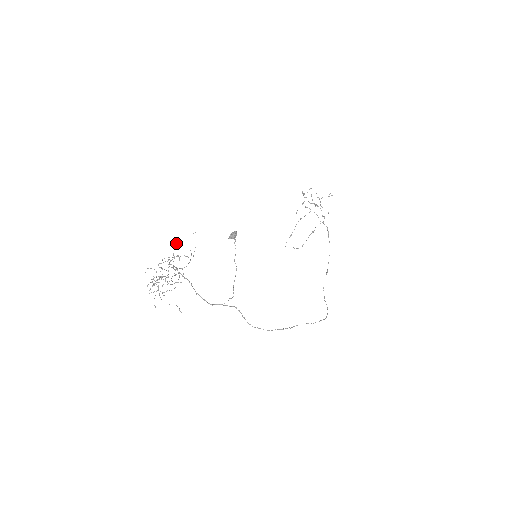
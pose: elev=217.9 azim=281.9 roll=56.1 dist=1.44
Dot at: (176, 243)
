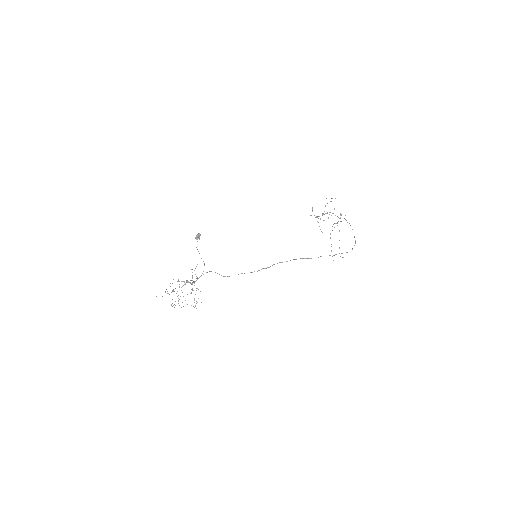
Dot at: occluded
